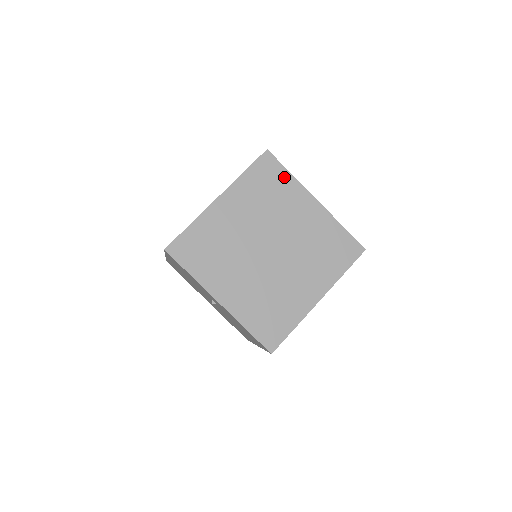
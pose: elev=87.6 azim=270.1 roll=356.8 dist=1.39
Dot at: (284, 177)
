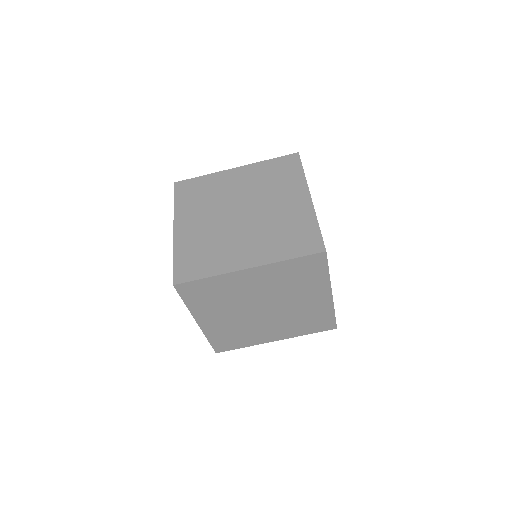
Dot at: (321, 274)
